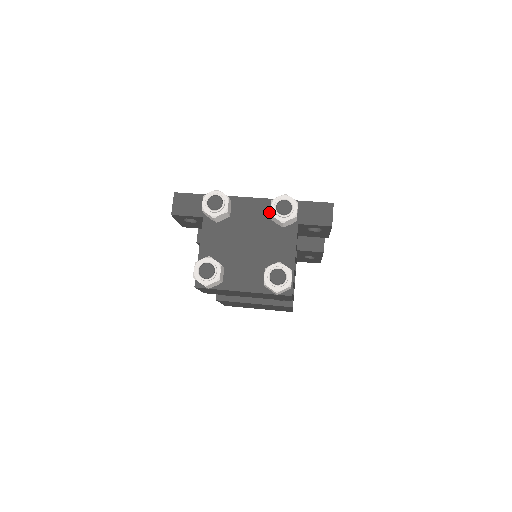
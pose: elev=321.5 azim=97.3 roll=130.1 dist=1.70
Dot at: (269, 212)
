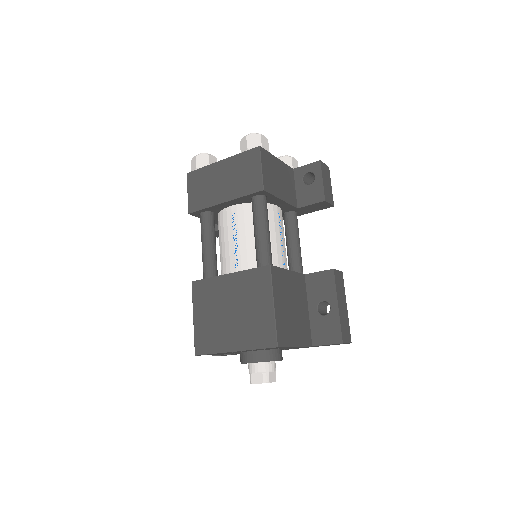
Dot at: occluded
